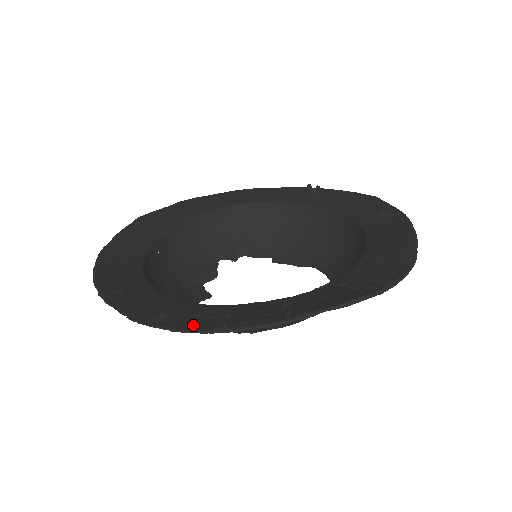
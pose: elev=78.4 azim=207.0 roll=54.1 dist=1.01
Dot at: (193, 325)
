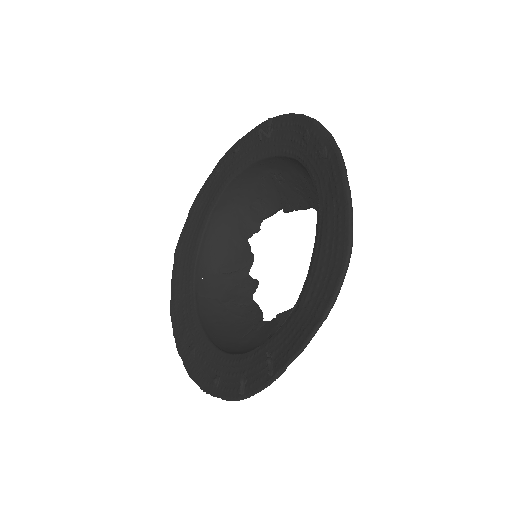
Dot at: (230, 392)
